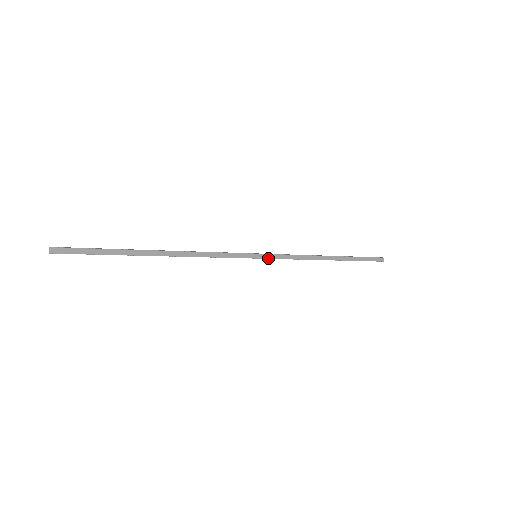
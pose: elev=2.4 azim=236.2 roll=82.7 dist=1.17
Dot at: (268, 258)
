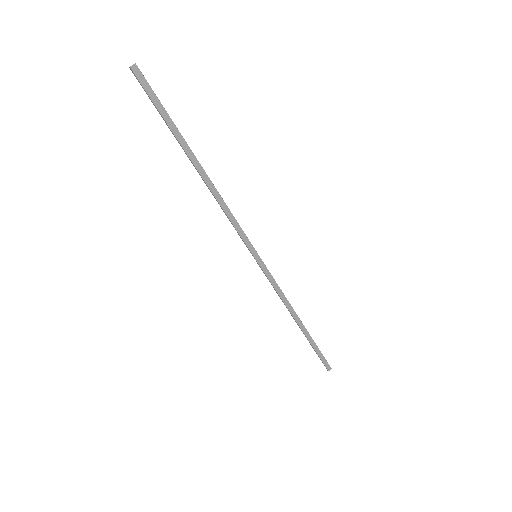
Dot at: (262, 268)
